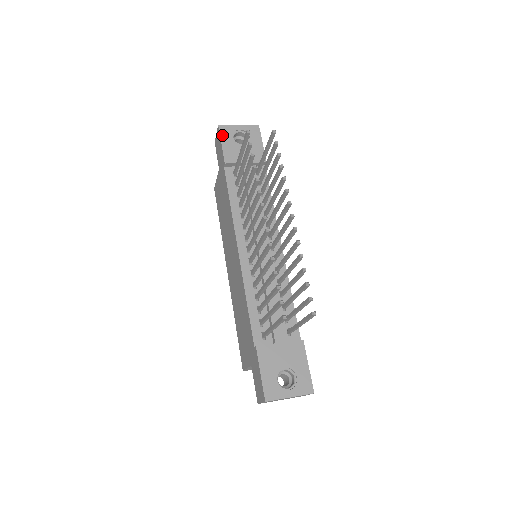
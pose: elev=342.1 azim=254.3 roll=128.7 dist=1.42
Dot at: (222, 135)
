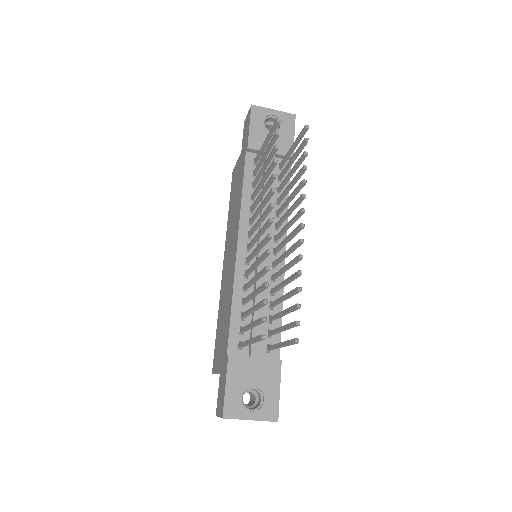
Dot at: (253, 116)
